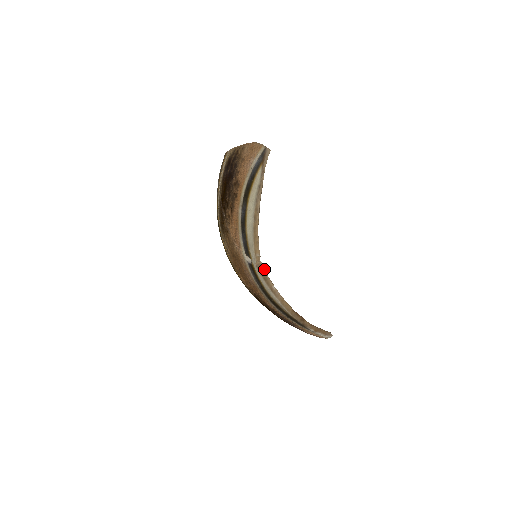
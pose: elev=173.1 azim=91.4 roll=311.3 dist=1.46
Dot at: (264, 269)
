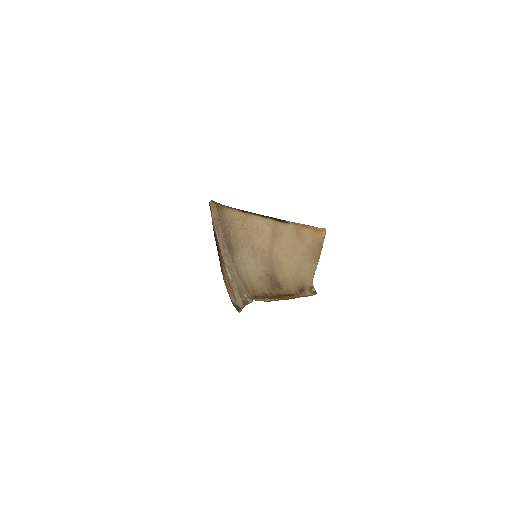
Dot at: (257, 300)
